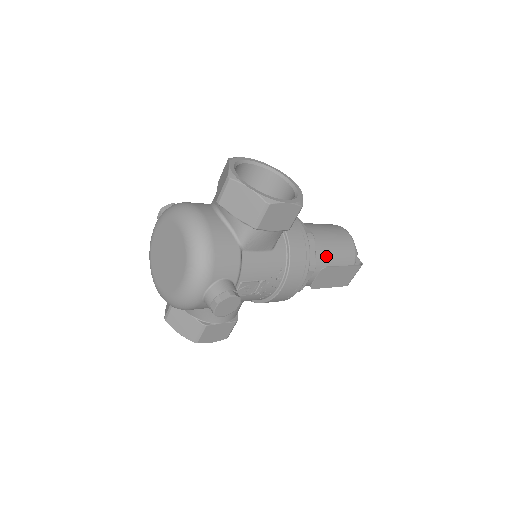
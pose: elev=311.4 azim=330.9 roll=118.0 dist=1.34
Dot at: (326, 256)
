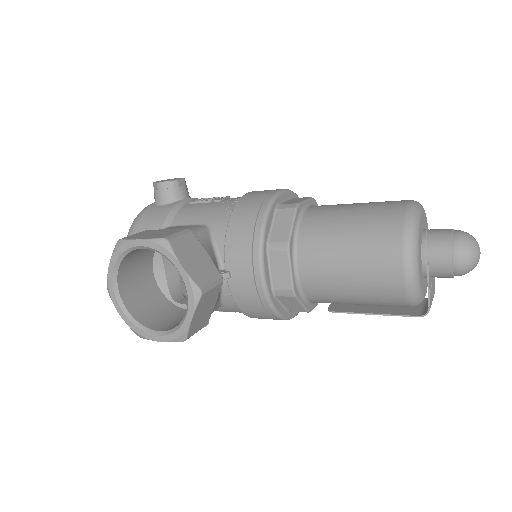
Dot at: (335, 301)
